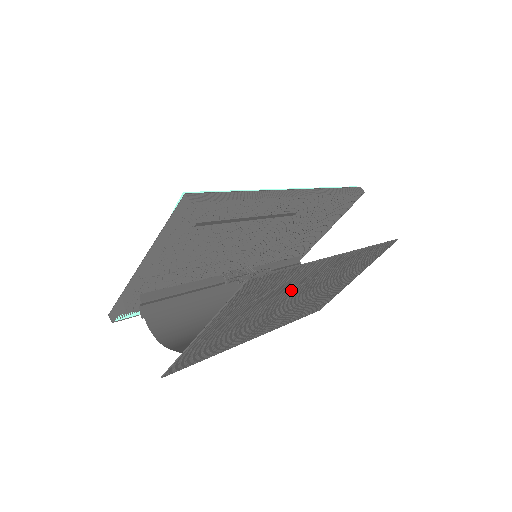
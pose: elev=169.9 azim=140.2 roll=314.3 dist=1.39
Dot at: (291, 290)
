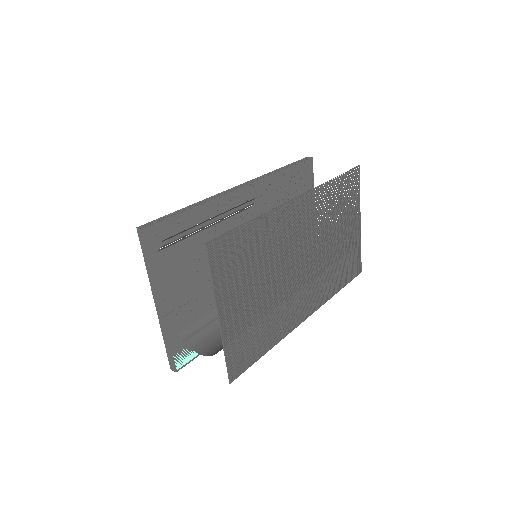
Dot at: (281, 250)
